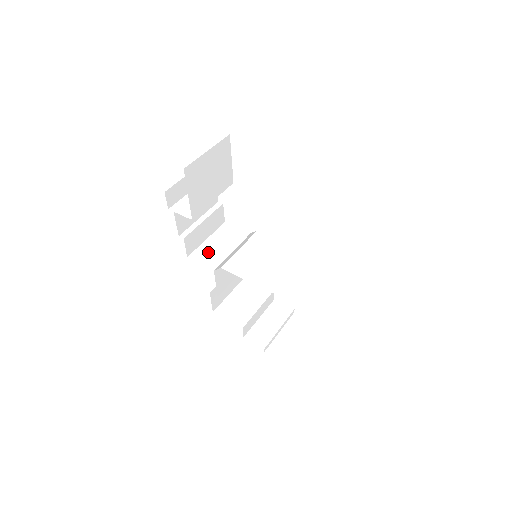
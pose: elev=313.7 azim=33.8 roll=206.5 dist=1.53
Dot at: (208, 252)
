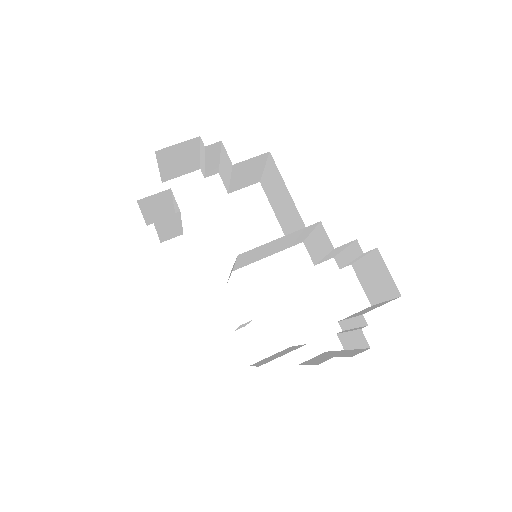
Dot at: occluded
